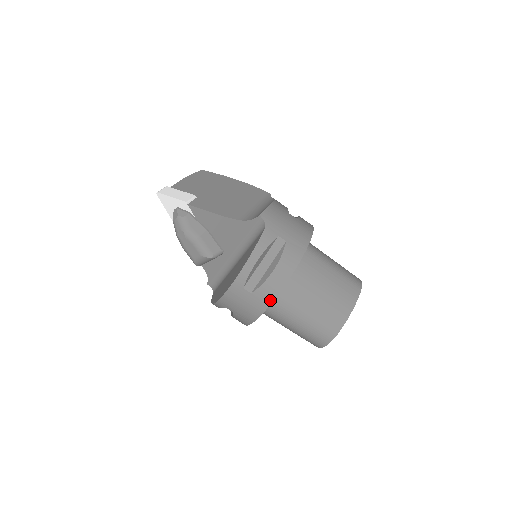
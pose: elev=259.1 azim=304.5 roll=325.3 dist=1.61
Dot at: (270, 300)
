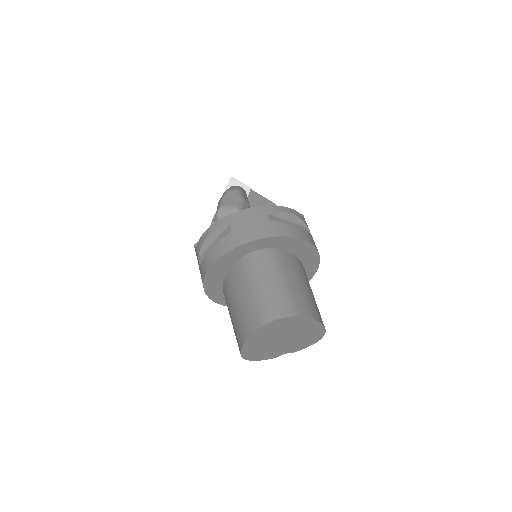
Dot at: (280, 234)
